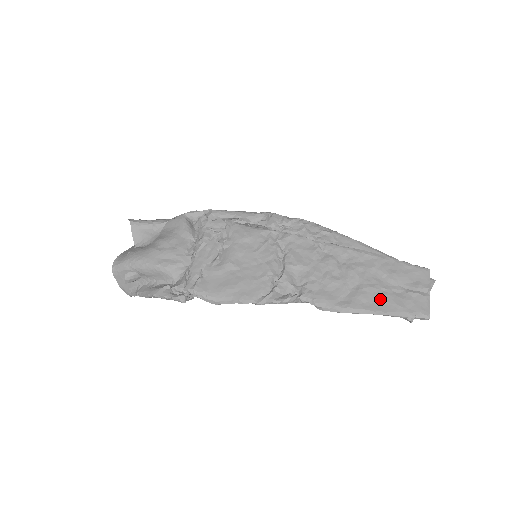
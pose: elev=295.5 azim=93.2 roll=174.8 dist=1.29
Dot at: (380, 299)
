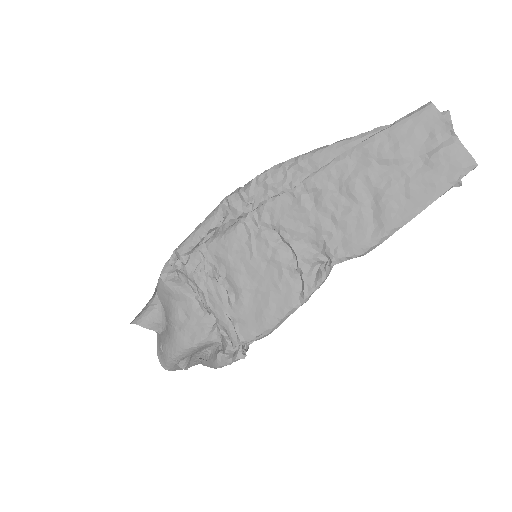
Dot at: (409, 194)
